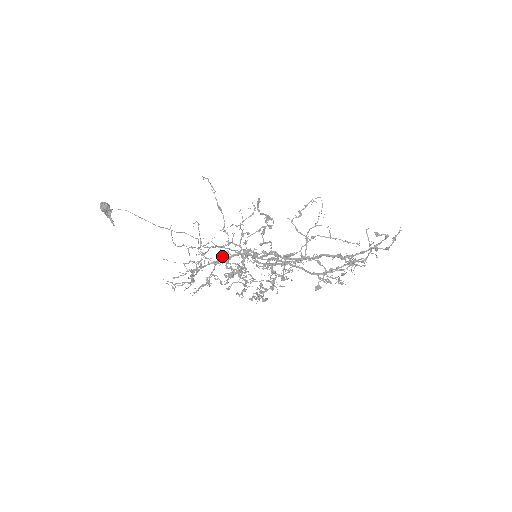
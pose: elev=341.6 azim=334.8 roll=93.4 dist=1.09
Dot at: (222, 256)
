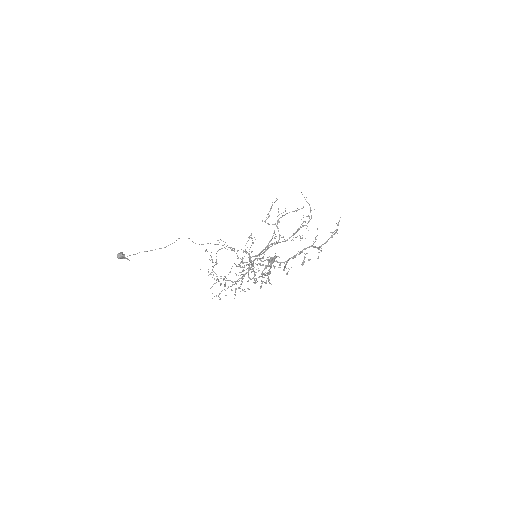
Dot at: occluded
